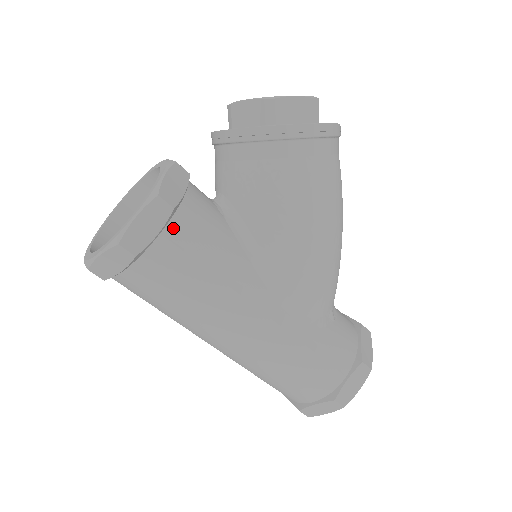
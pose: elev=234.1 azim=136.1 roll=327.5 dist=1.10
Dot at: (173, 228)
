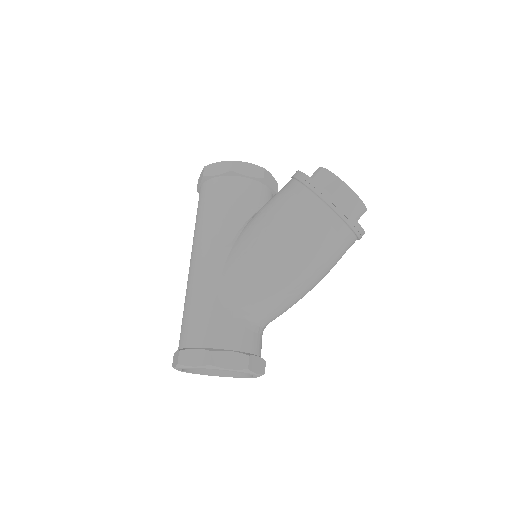
Dot at: (225, 179)
